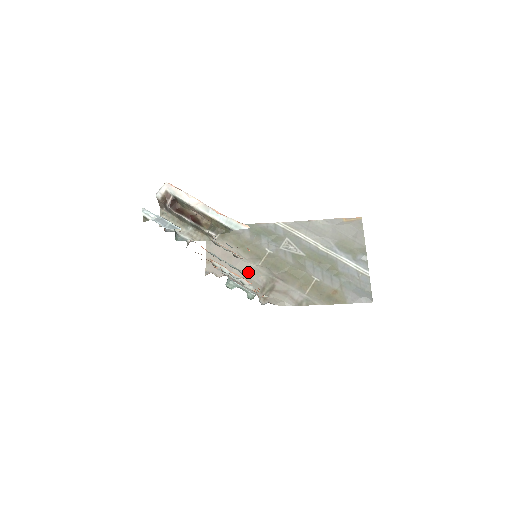
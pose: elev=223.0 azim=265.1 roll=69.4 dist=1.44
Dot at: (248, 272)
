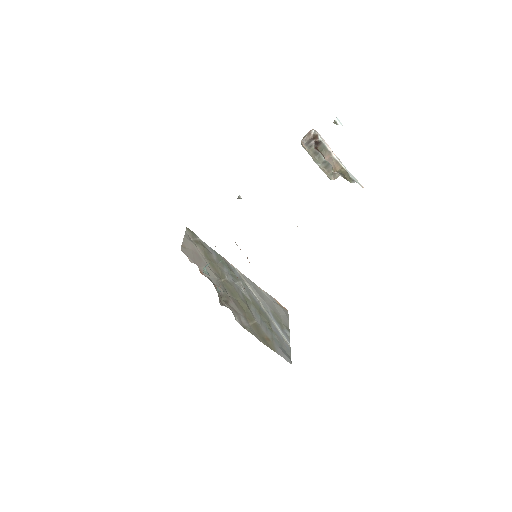
Dot at: (212, 277)
